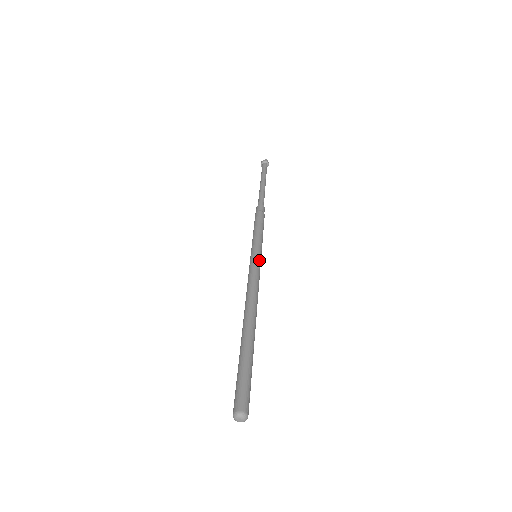
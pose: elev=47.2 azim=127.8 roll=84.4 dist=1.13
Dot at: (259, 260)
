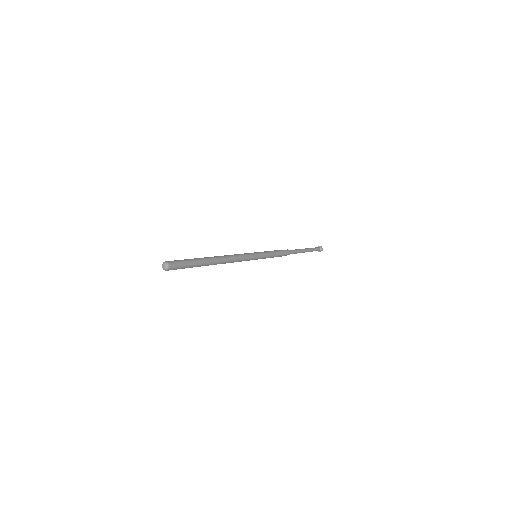
Dot at: (252, 253)
